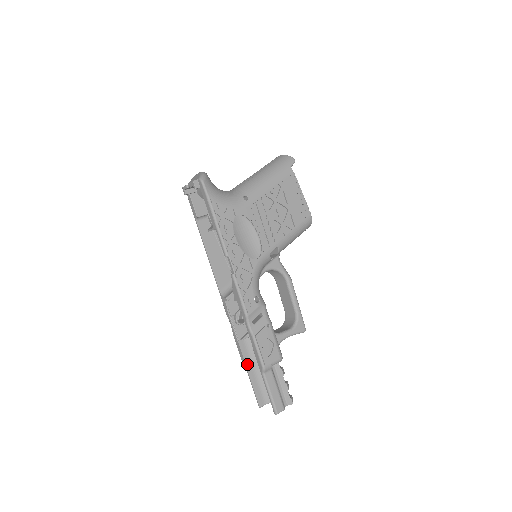
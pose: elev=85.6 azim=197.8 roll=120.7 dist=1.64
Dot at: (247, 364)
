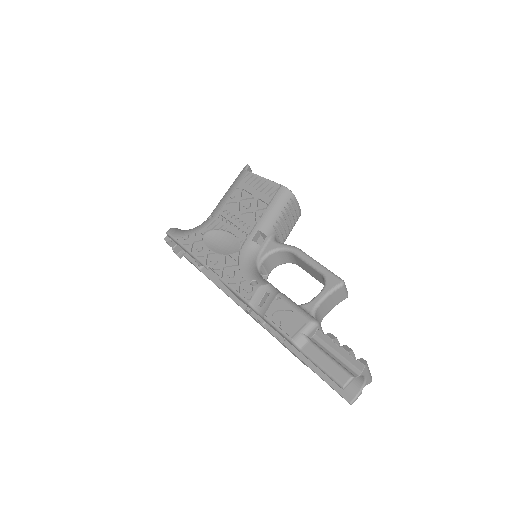
Dot at: (306, 361)
